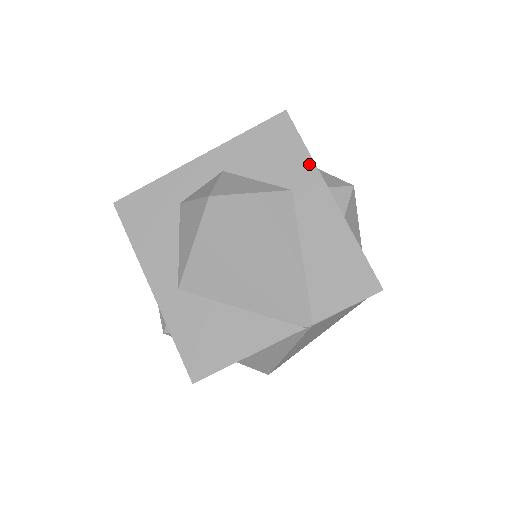
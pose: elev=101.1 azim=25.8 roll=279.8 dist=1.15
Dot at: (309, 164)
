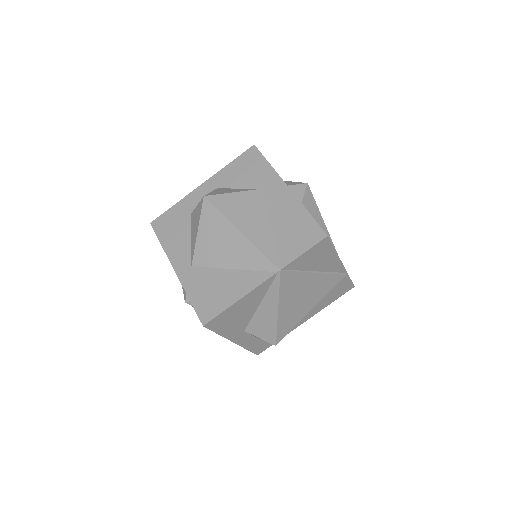
Dot at: (271, 171)
